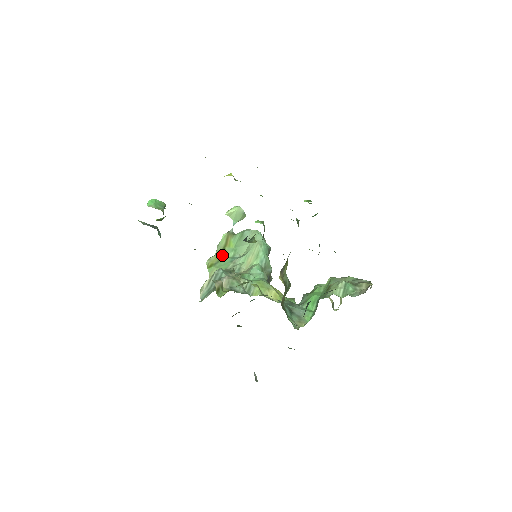
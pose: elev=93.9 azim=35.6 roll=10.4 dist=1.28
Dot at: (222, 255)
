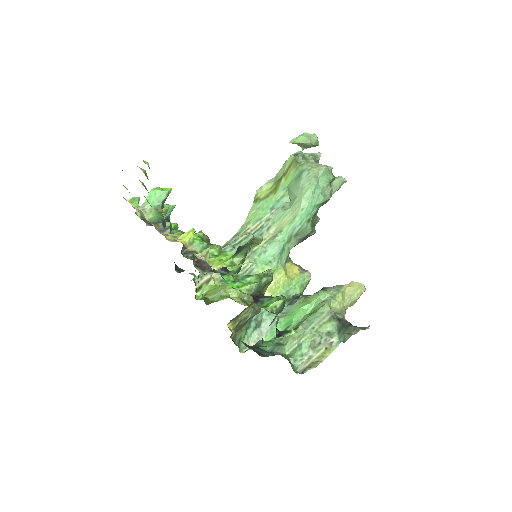
Dot at: (274, 188)
